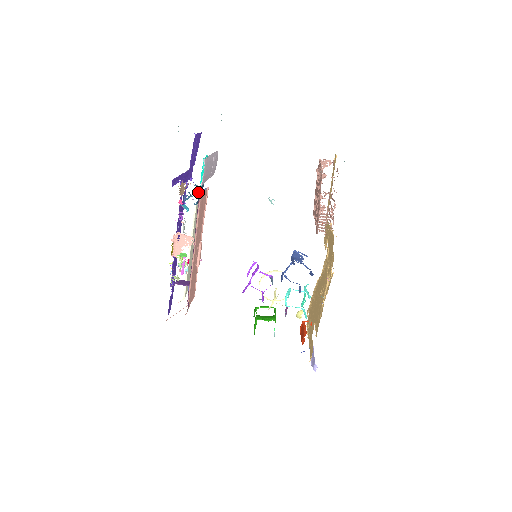
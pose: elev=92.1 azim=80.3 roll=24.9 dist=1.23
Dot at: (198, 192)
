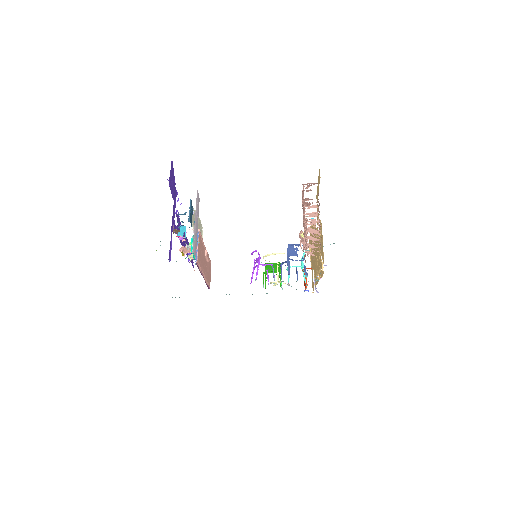
Dot at: (190, 222)
